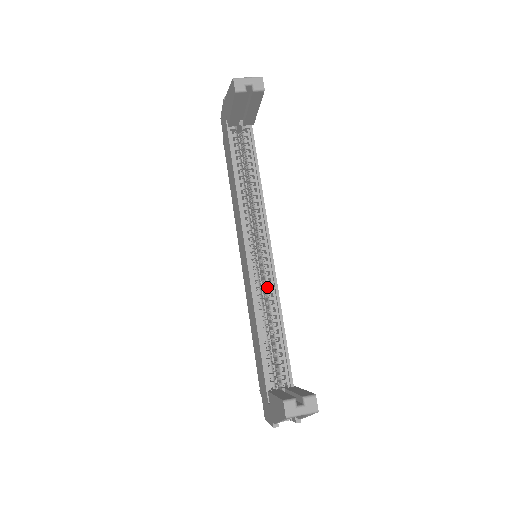
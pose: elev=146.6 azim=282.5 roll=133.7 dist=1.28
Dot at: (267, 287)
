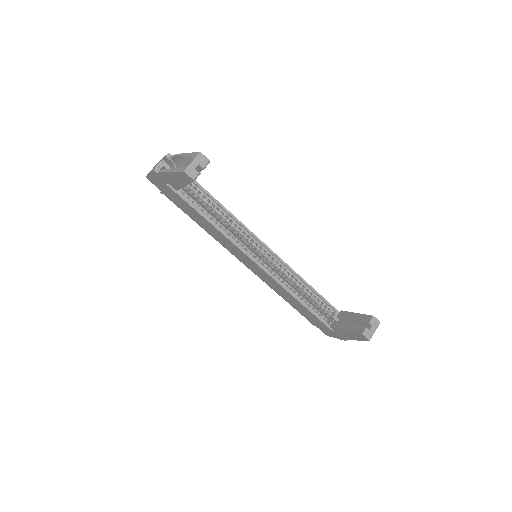
Dot at: (282, 271)
